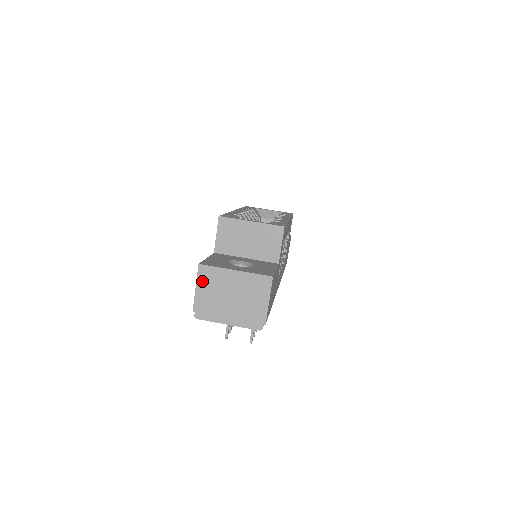
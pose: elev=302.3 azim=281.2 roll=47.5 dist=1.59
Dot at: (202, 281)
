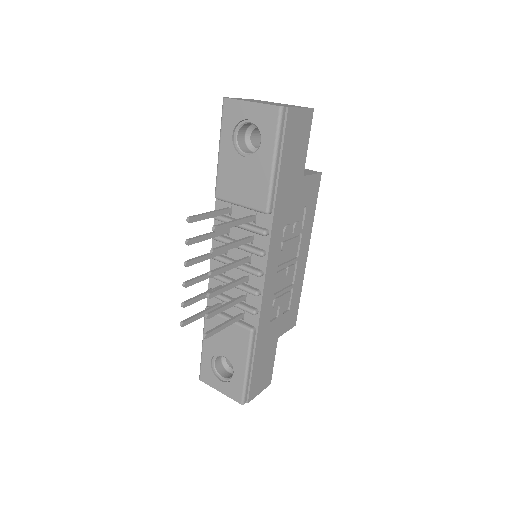
Dot at: (249, 99)
